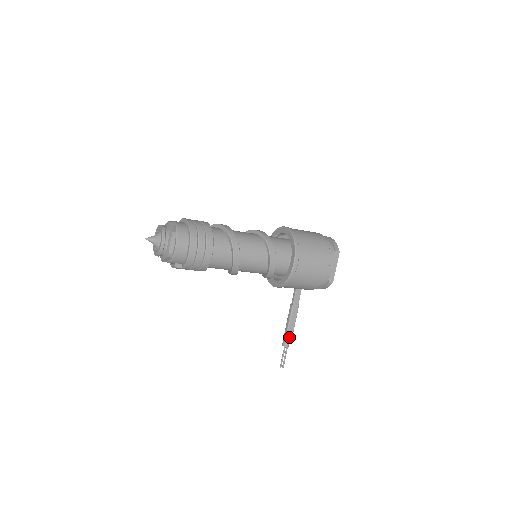
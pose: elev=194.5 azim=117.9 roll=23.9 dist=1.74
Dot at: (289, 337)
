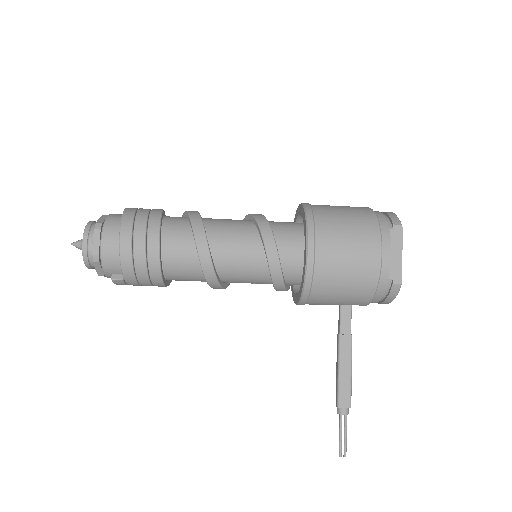
Dot at: (344, 395)
